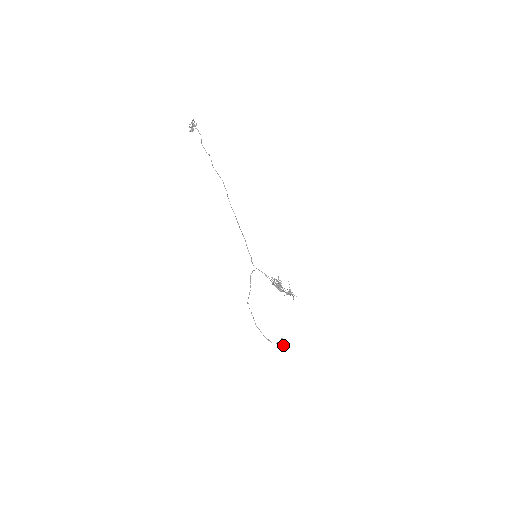
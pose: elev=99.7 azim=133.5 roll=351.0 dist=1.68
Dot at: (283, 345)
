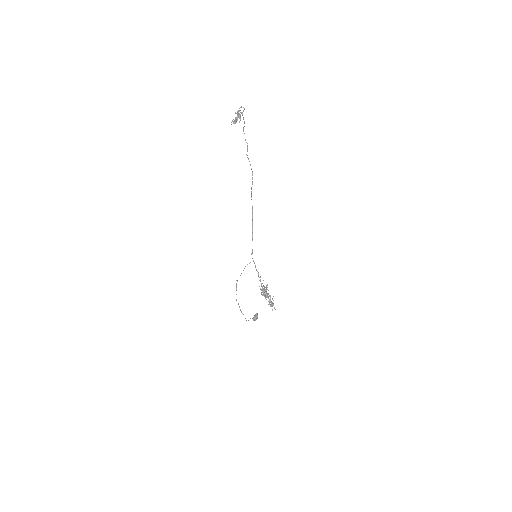
Dot at: (255, 320)
